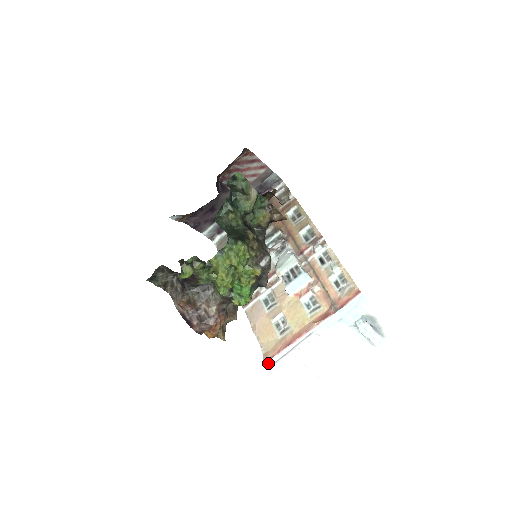
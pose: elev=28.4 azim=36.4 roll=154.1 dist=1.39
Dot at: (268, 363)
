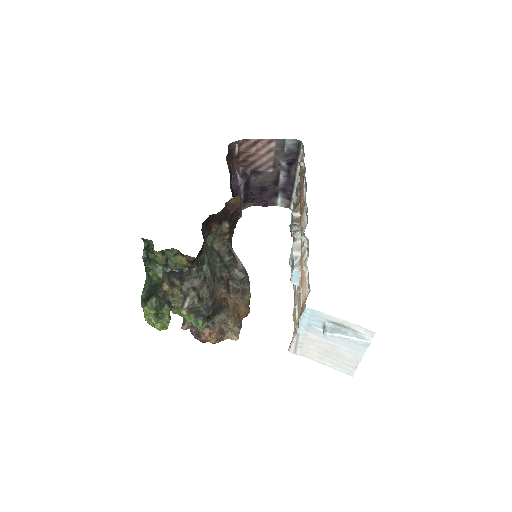
Dot at: (290, 351)
